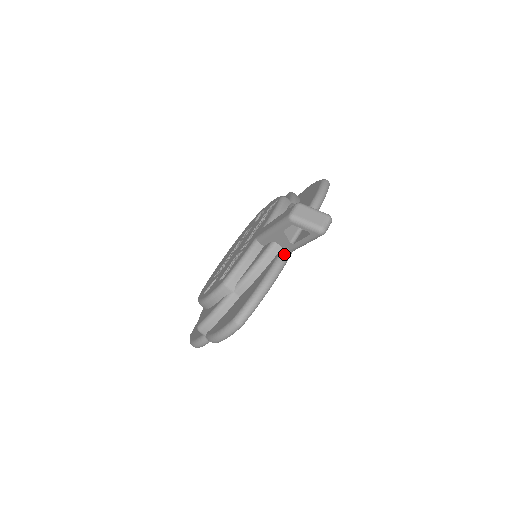
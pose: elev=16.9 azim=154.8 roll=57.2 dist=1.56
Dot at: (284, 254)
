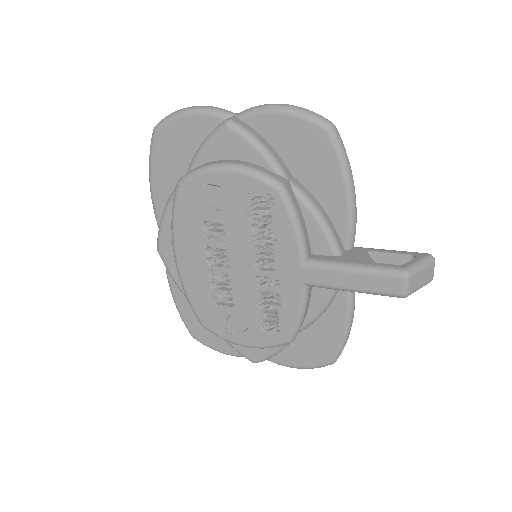
Dot at: occluded
